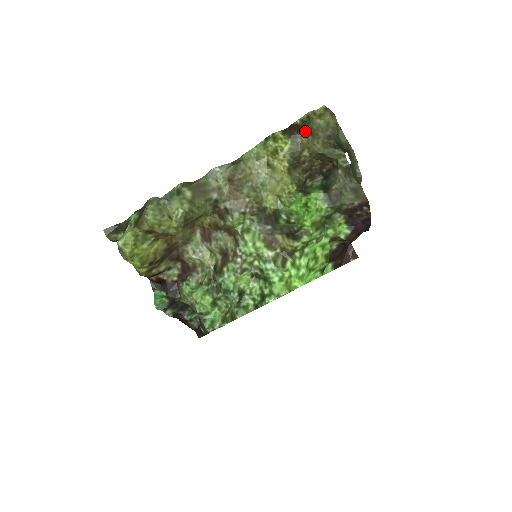
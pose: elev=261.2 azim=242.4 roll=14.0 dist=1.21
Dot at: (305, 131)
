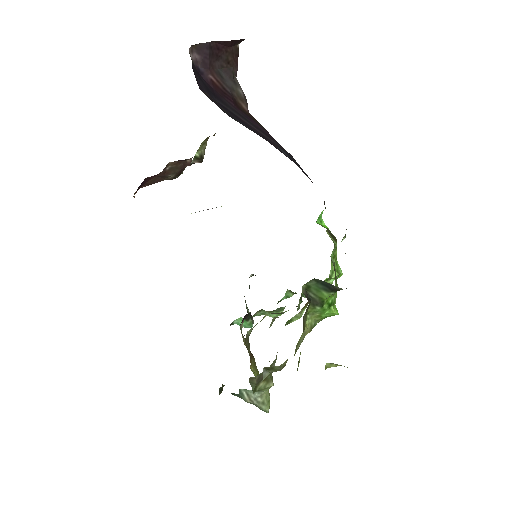
Dot at: occluded
